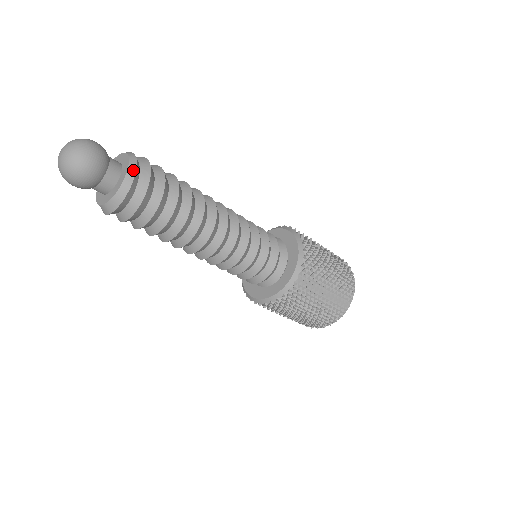
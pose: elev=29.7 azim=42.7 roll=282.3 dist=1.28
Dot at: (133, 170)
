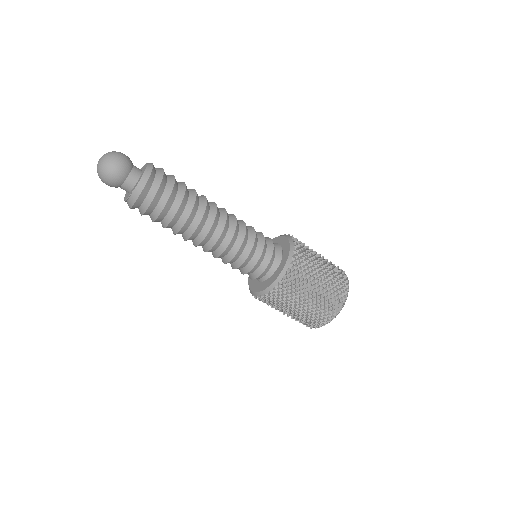
Dot at: (151, 164)
